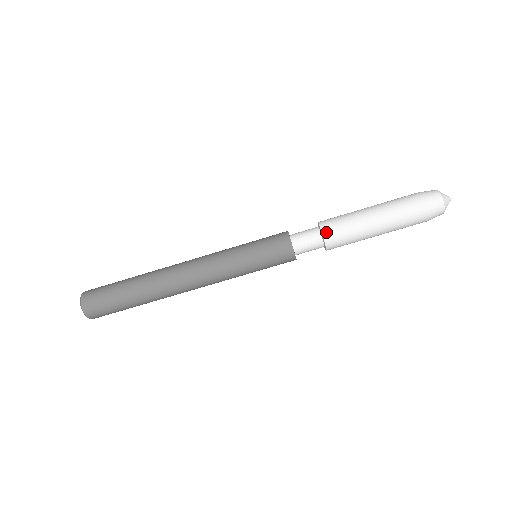
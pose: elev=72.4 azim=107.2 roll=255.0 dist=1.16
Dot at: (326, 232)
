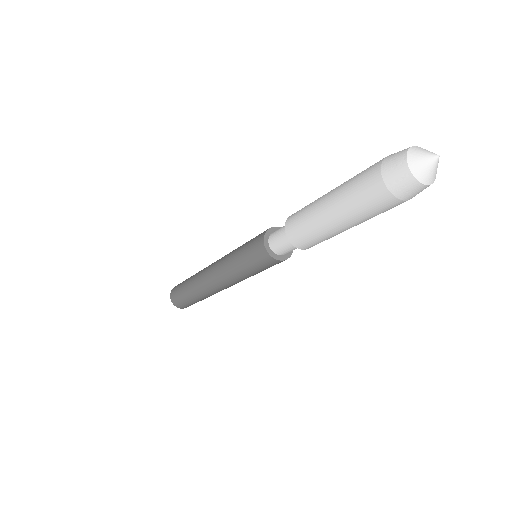
Dot at: (288, 230)
